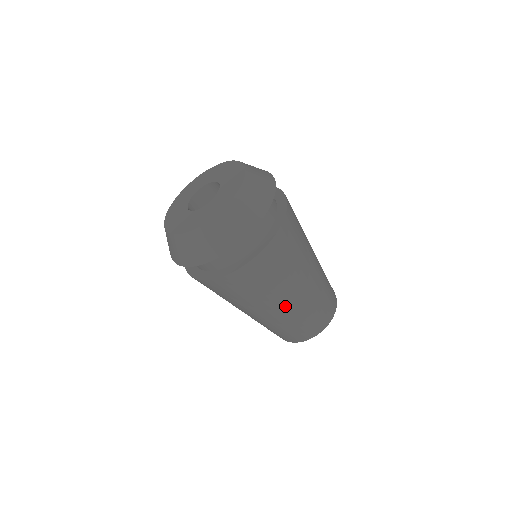
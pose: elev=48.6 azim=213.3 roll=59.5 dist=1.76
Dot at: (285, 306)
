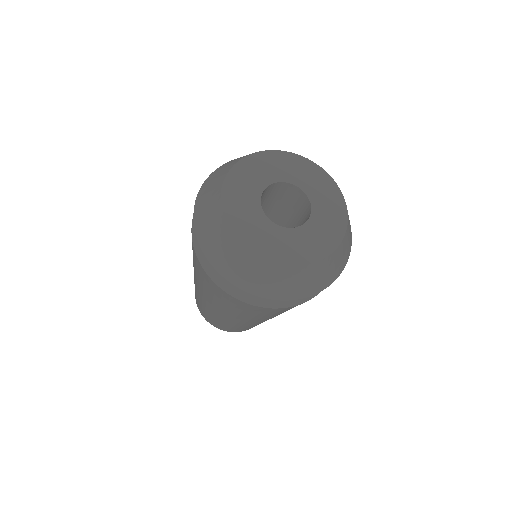
Dot at: occluded
